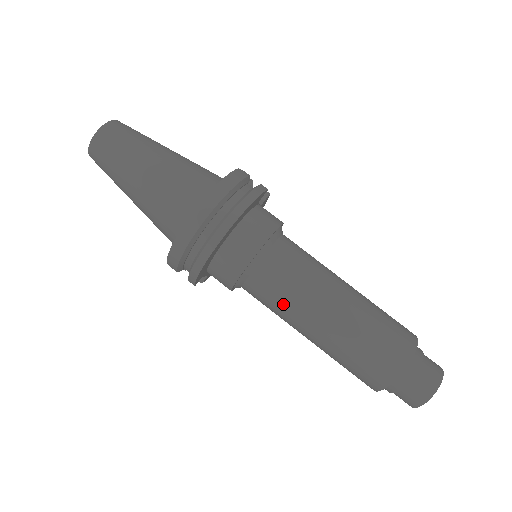
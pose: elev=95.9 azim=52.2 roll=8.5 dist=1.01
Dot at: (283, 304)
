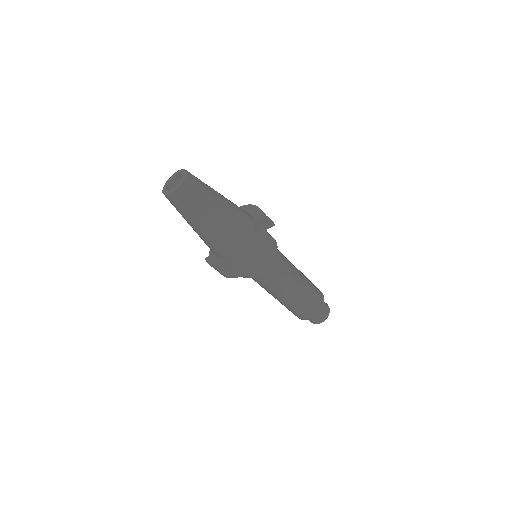
Dot at: (264, 287)
